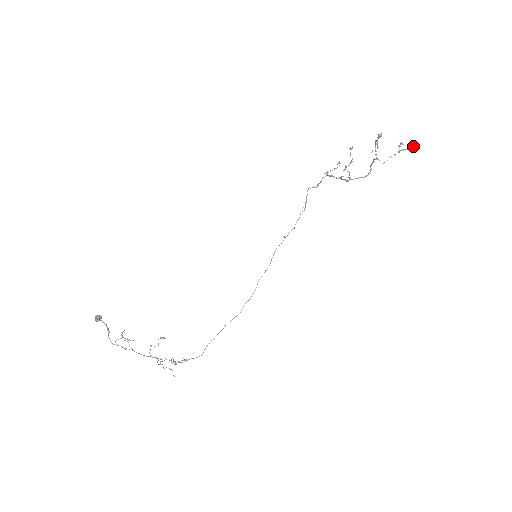
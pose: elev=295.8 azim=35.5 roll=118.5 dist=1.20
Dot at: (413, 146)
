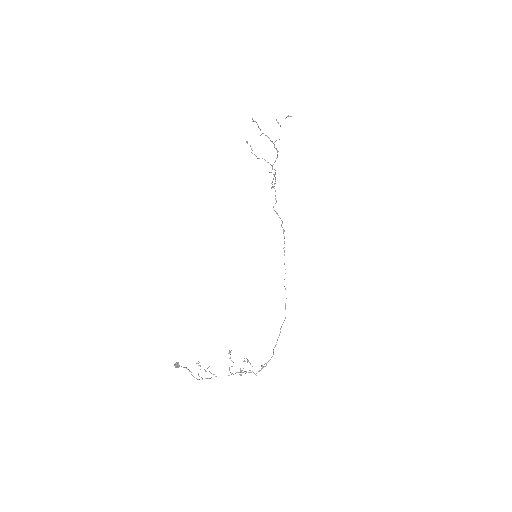
Dot at: (286, 117)
